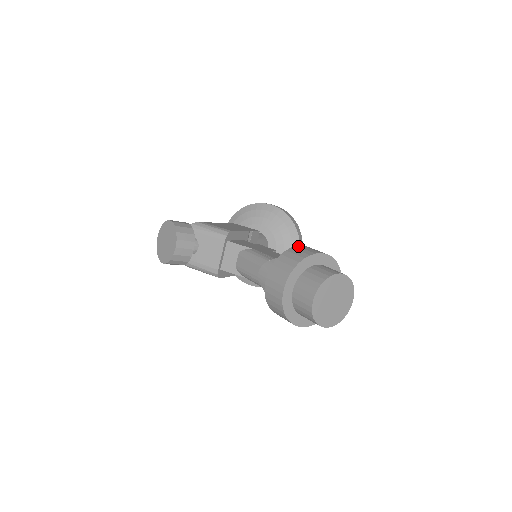
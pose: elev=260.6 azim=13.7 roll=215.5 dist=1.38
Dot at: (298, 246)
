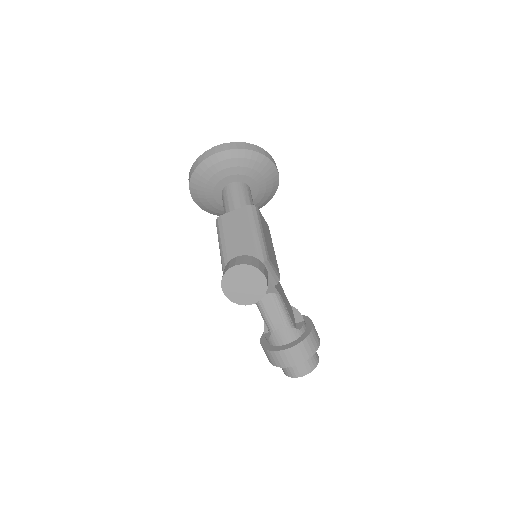
Dot at: (313, 329)
